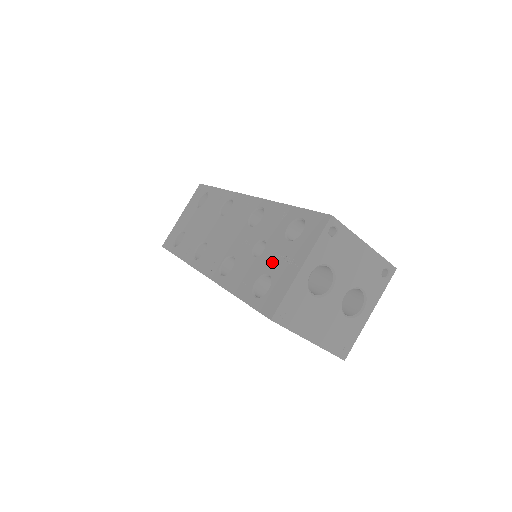
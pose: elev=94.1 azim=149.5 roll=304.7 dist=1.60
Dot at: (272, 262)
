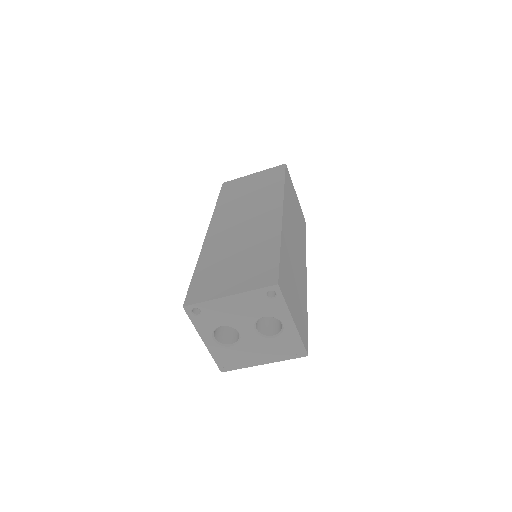
Dot at: occluded
